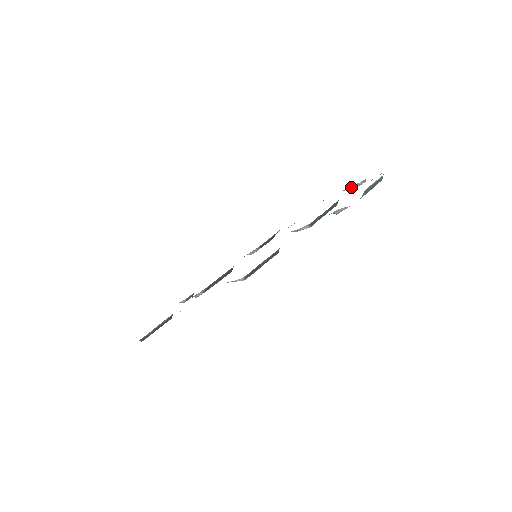
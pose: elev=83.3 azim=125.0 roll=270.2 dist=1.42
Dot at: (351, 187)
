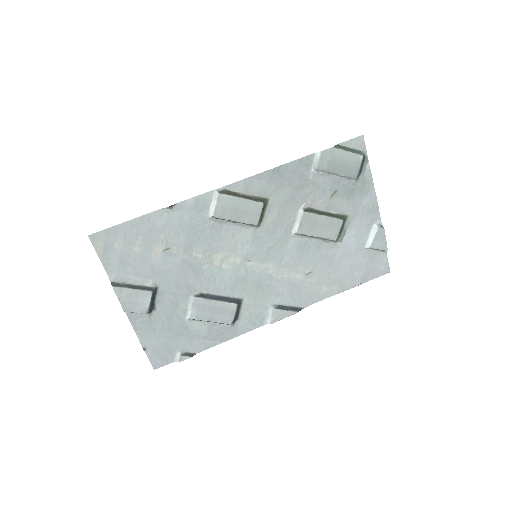
Dot at: (371, 237)
